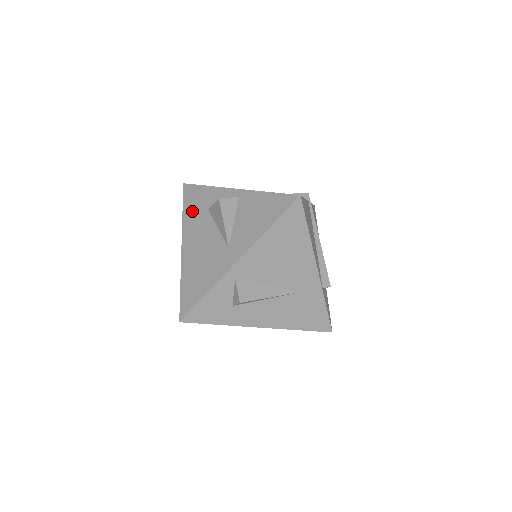
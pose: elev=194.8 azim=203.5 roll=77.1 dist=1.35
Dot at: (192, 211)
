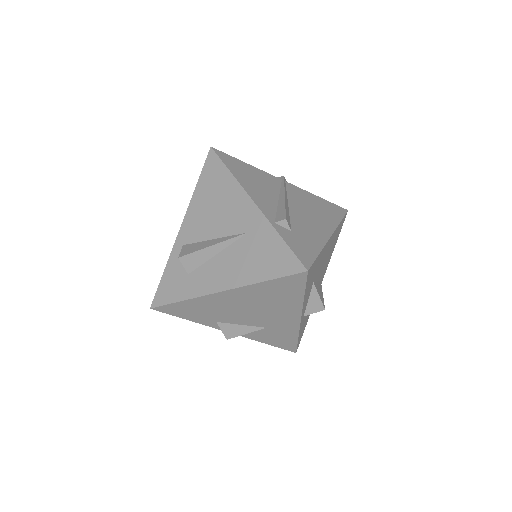
Dot at: occluded
